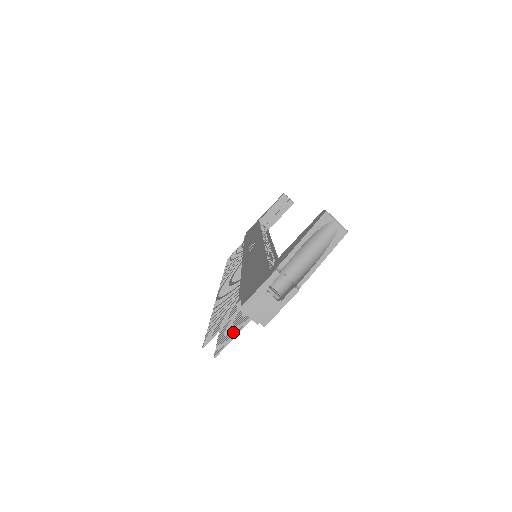
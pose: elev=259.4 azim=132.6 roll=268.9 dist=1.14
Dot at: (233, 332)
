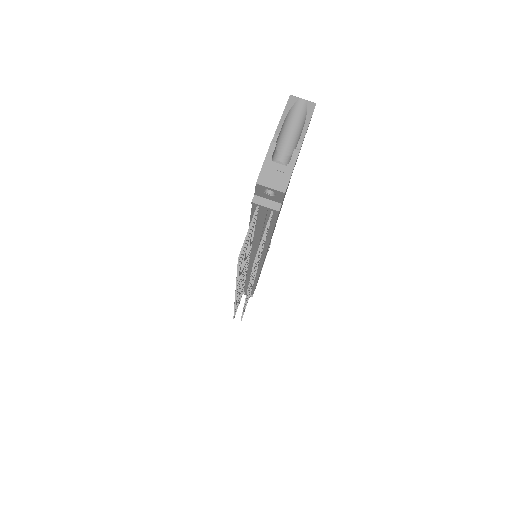
Dot at: occluded
